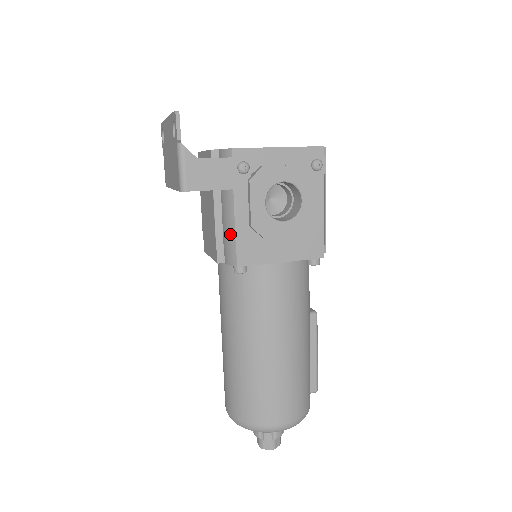
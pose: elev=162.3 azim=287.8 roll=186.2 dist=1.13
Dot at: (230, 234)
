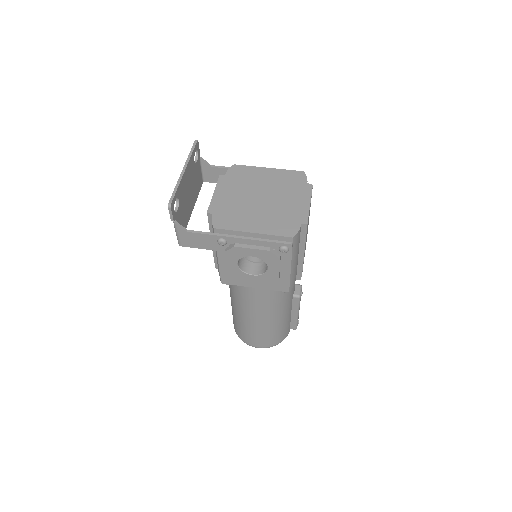
Dot at: (218, 266)
